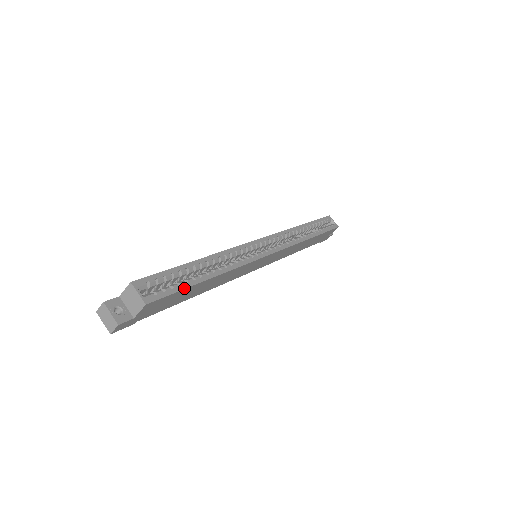
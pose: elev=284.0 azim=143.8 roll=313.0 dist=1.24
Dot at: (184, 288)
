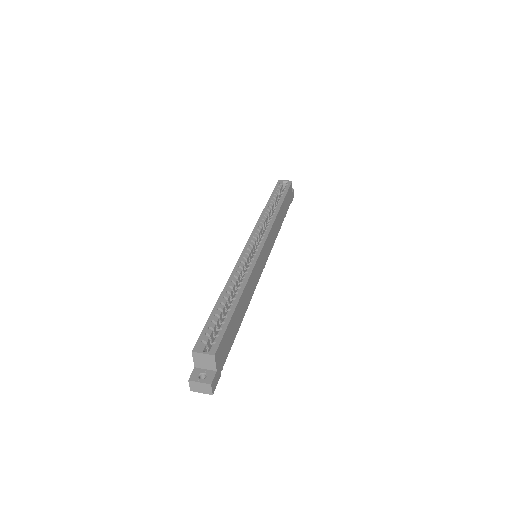
Dot at: (228, 322)
